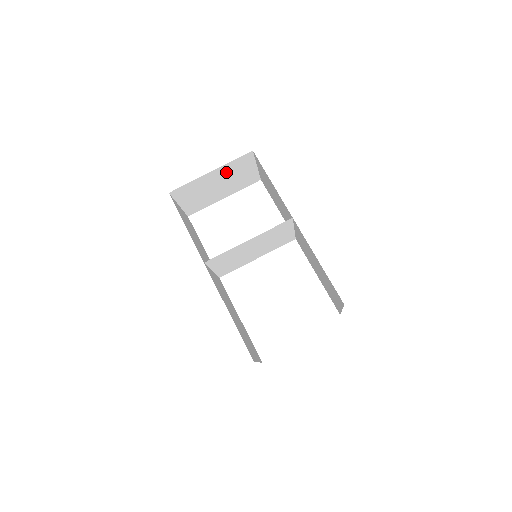
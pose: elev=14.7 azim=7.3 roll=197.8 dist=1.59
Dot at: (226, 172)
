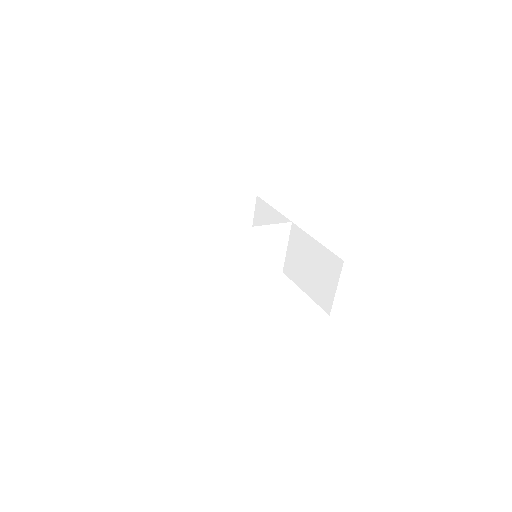
Dot at: (233, 209)
